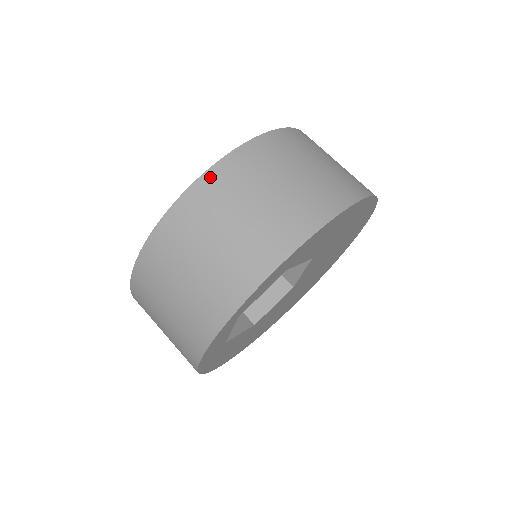
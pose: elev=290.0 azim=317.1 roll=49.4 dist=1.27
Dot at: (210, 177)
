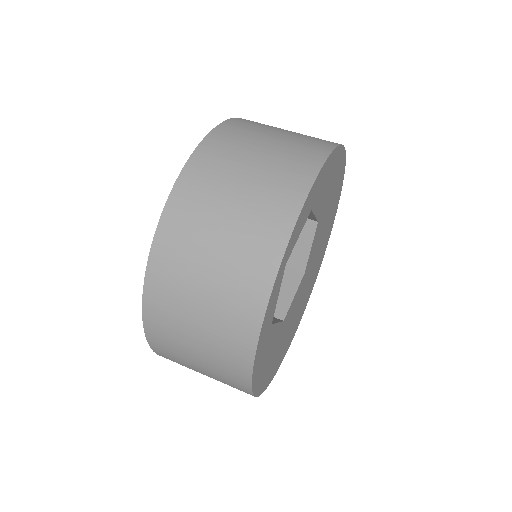
Dot at: (207, 145)
